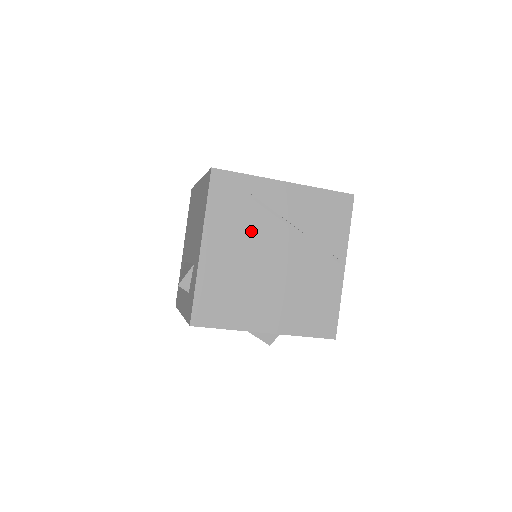
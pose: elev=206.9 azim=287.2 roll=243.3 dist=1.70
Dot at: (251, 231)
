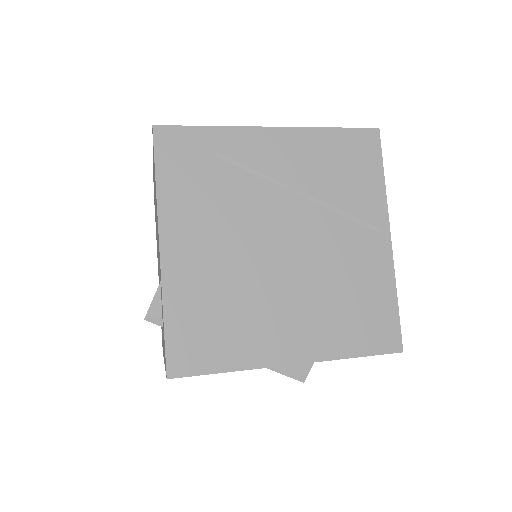
Dot at: (234, 210)
